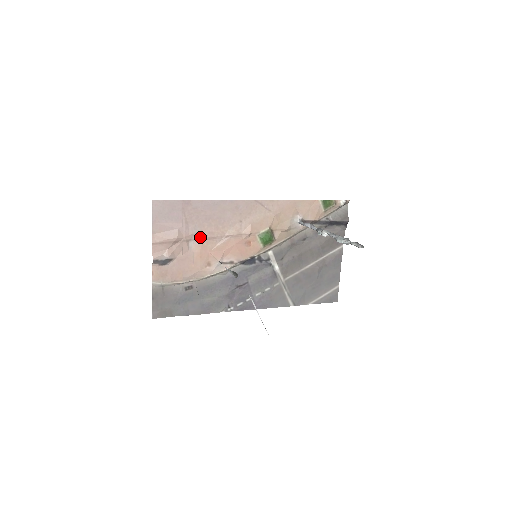
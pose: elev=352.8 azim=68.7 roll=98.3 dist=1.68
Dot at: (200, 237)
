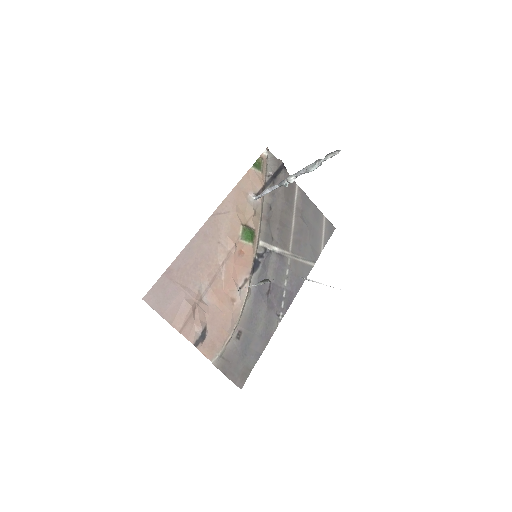
Dot at: (205, 287)
